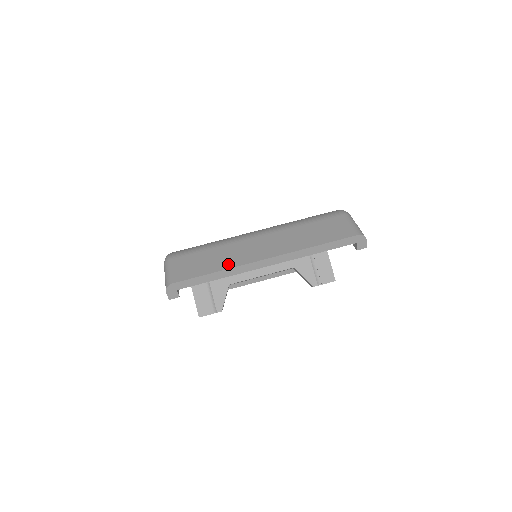
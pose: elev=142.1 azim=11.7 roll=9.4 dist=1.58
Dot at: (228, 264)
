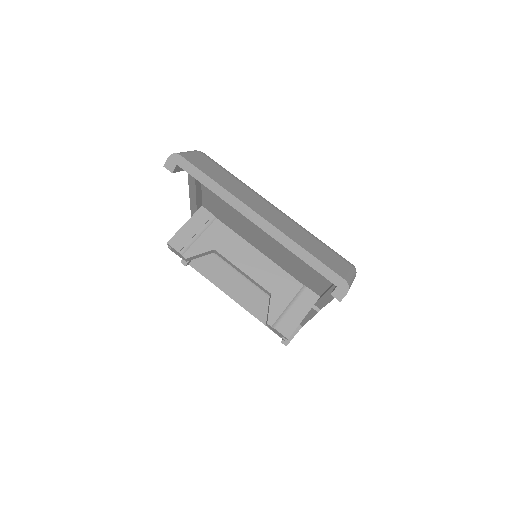
Dot at: (231, 189)
